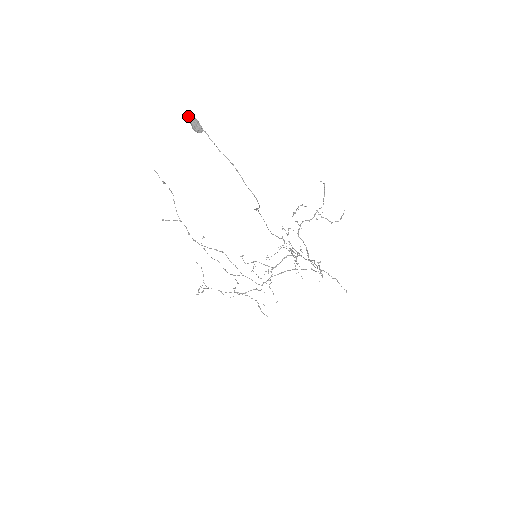
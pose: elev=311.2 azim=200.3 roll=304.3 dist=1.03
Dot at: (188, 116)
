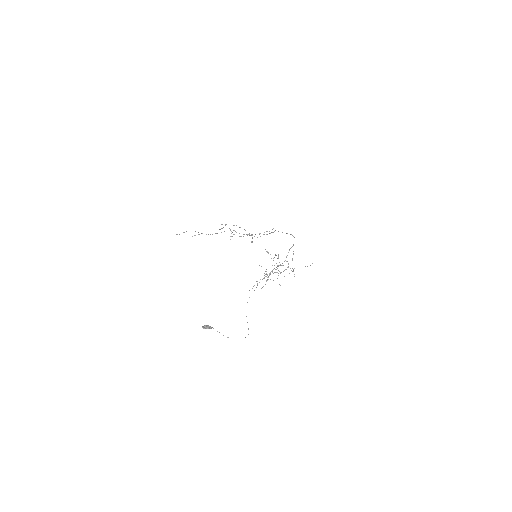
Dot at: (203, 328)
